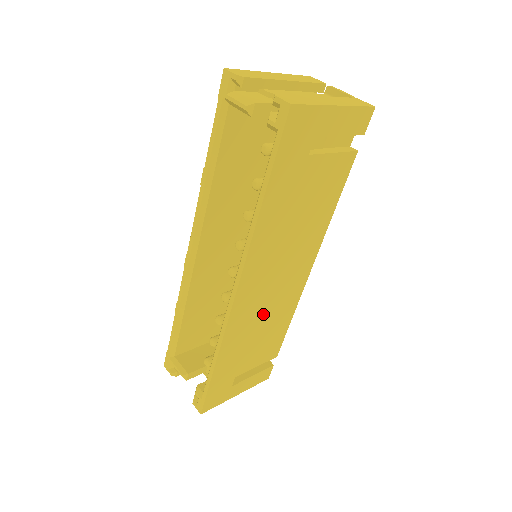
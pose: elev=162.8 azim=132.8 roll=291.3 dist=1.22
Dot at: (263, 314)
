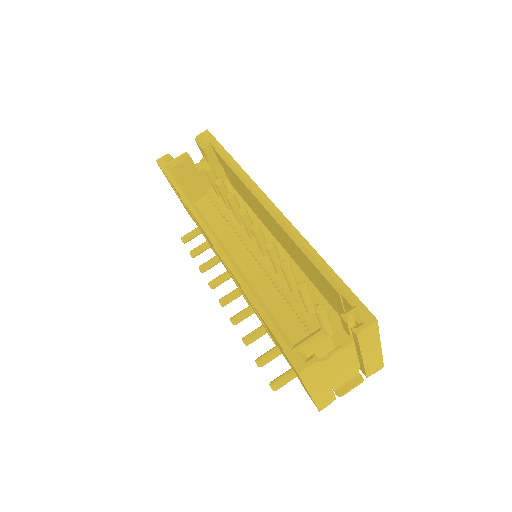
Dot at: occluded
